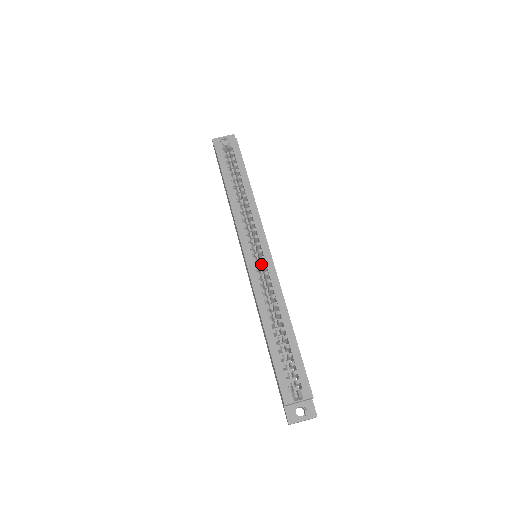
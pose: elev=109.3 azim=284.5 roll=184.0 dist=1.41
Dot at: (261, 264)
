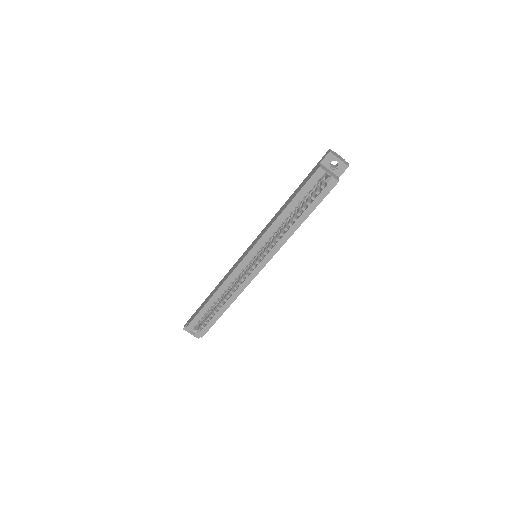
Dot at: (253, 262)
